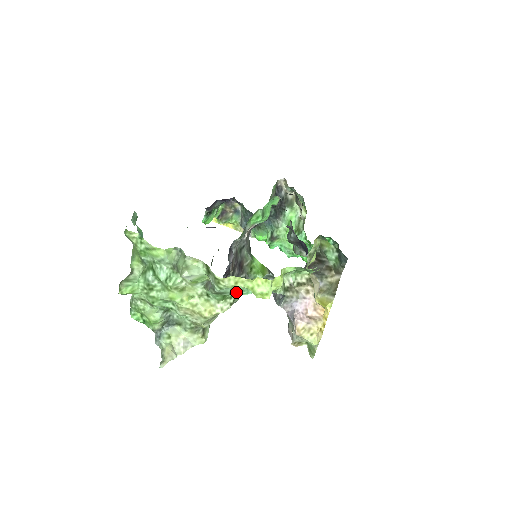
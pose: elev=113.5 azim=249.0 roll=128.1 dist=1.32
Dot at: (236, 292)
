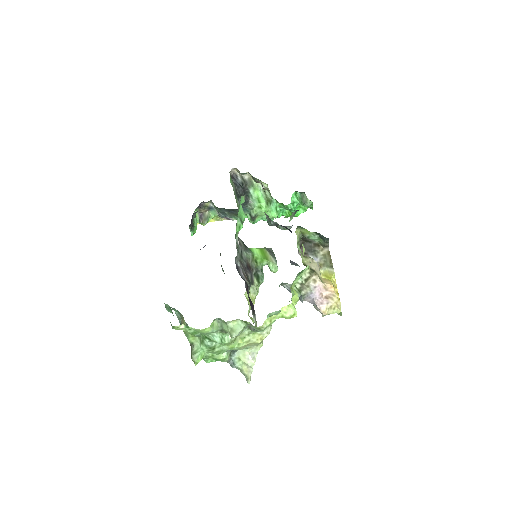
Dot at: occluded
